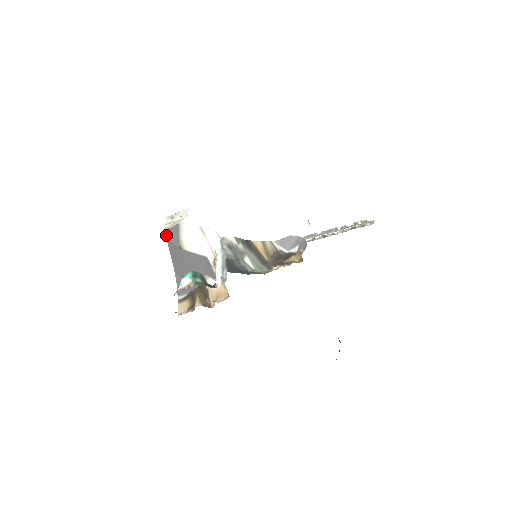
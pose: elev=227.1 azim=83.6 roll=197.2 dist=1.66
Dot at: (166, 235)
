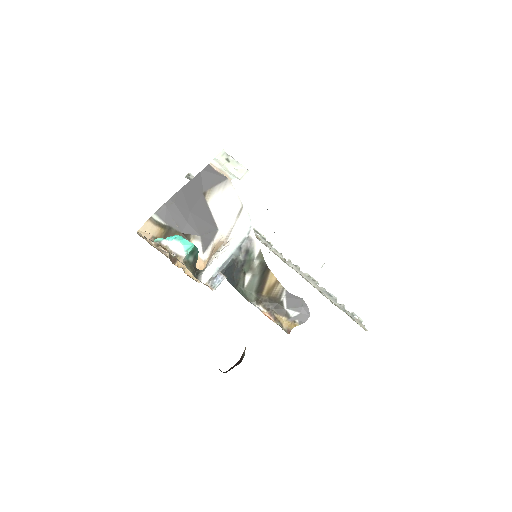
Dot at: (205, 168)
